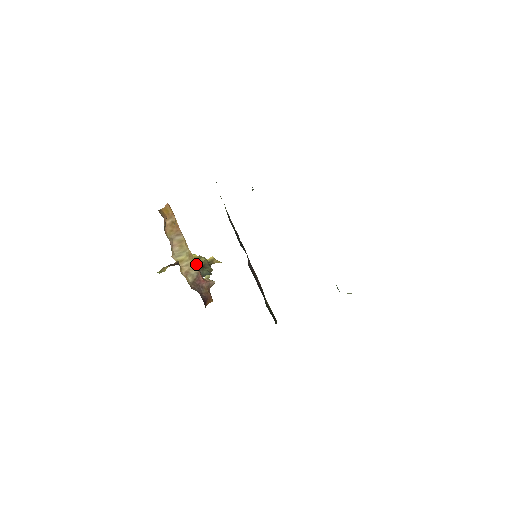
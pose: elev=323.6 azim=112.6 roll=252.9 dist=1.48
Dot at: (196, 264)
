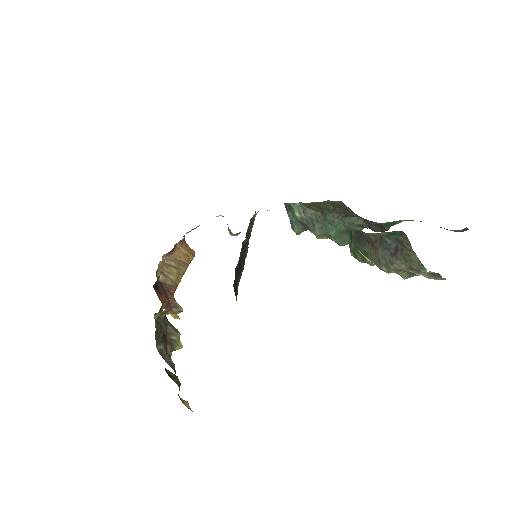
Dot at: occluded
